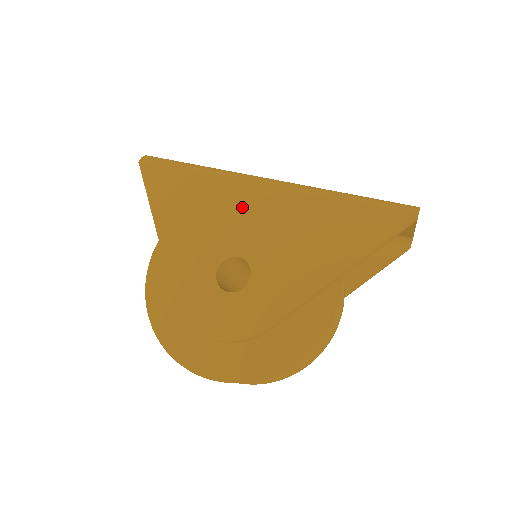
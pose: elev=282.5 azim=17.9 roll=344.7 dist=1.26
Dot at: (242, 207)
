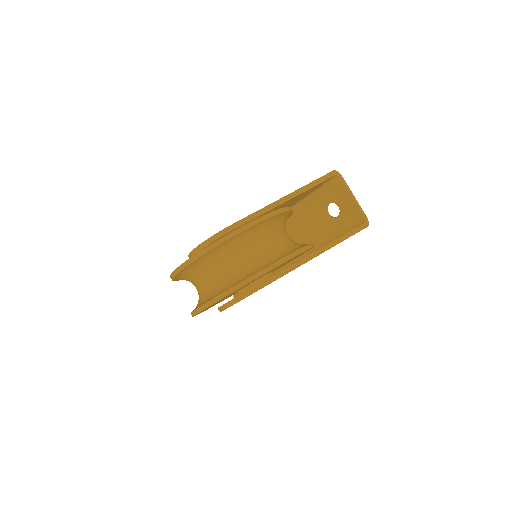
Dot at: occluded
